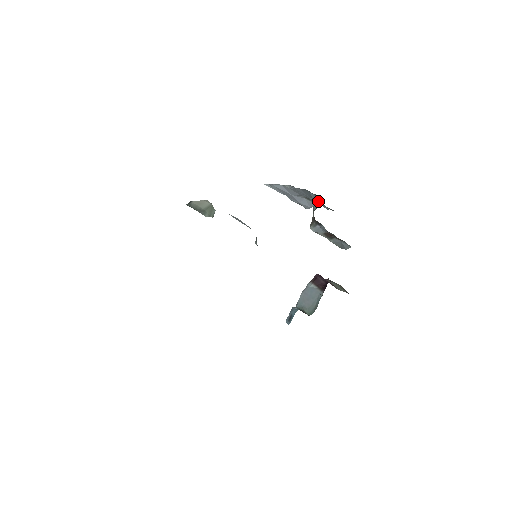
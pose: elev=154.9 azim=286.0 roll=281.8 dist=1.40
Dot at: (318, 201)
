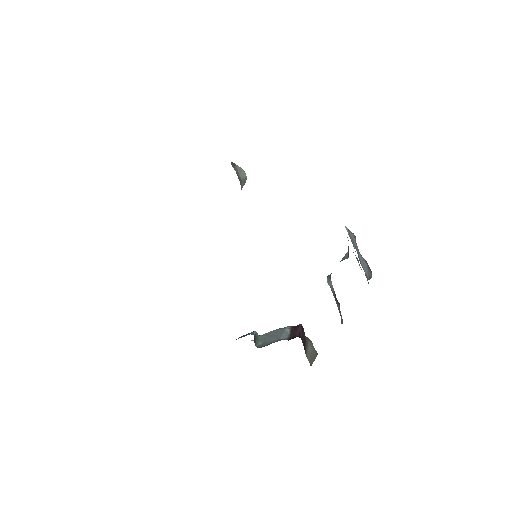
Dot at: (348, 255)
